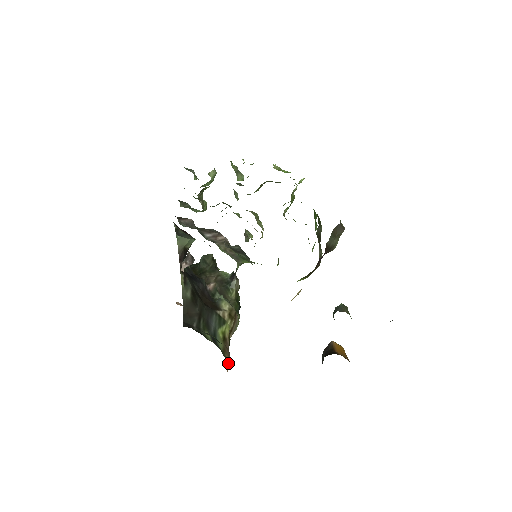
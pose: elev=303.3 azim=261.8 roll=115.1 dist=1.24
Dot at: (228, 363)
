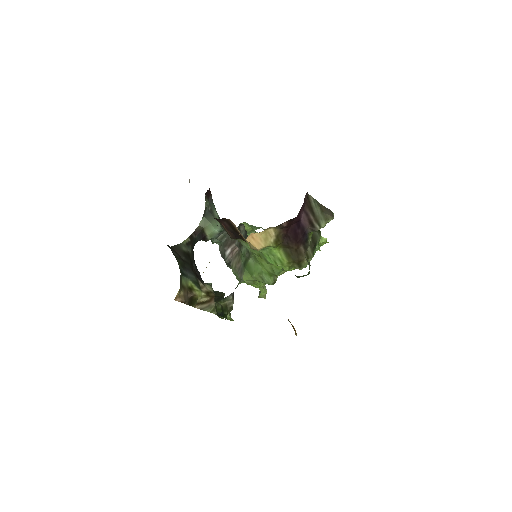
Dot at: (180, 297)
